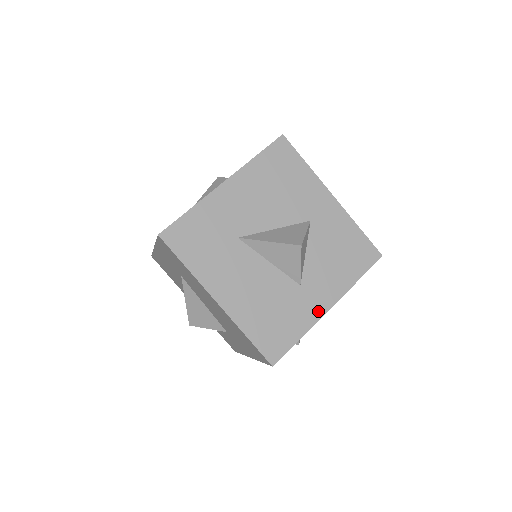
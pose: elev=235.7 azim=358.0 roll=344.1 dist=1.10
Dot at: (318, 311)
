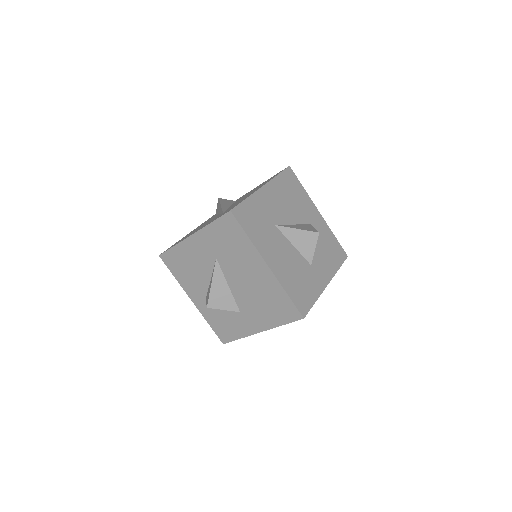
Dot at: (322, 285)
